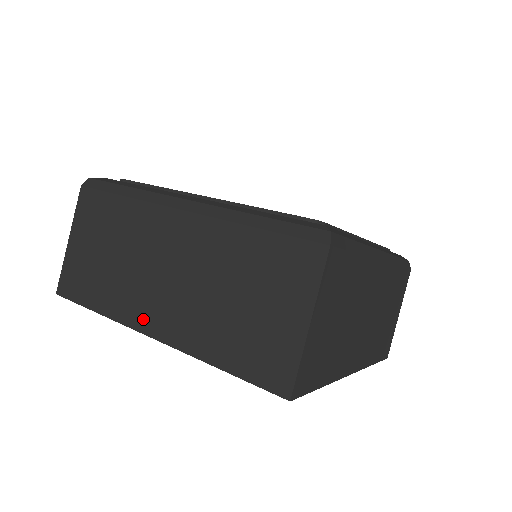
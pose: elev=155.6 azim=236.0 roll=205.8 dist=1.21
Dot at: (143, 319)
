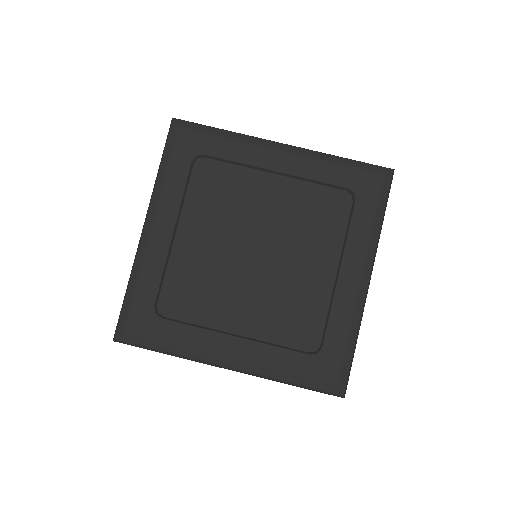
Dot at: occluded
